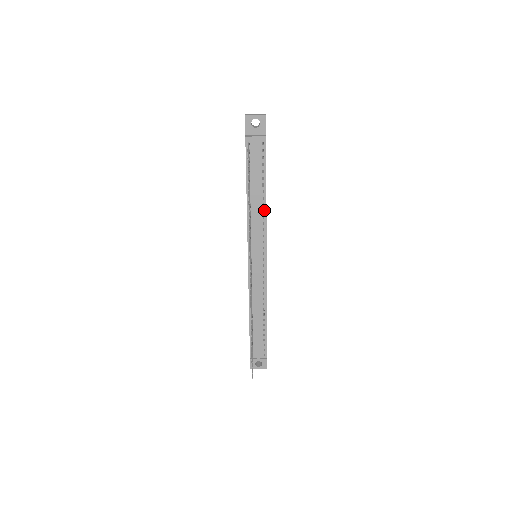
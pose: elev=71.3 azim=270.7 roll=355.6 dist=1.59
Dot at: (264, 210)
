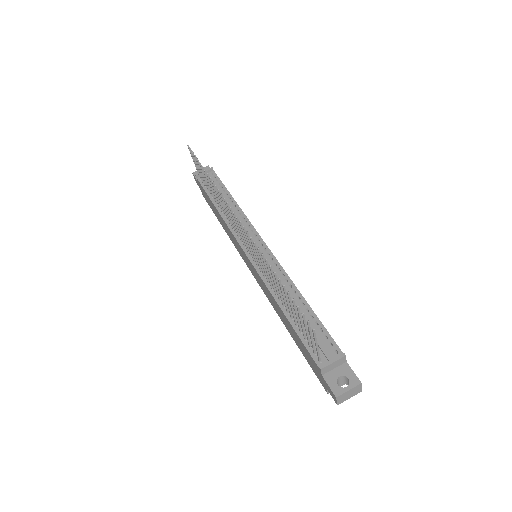
Dot at: (238, 209)
